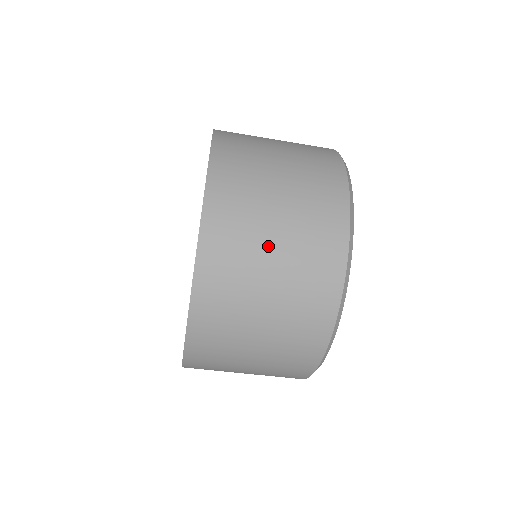
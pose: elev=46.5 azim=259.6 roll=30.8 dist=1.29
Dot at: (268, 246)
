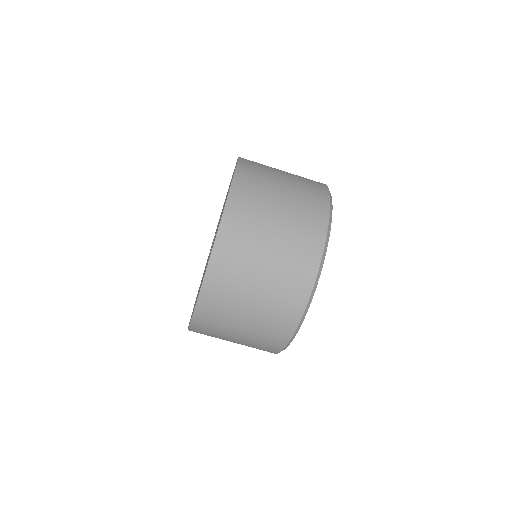
Dot at: (248, 300)
